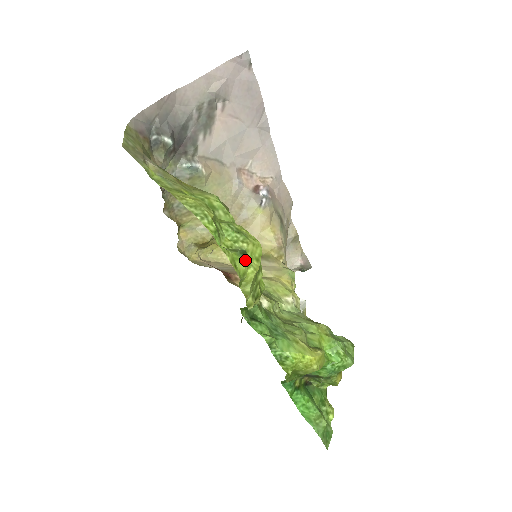
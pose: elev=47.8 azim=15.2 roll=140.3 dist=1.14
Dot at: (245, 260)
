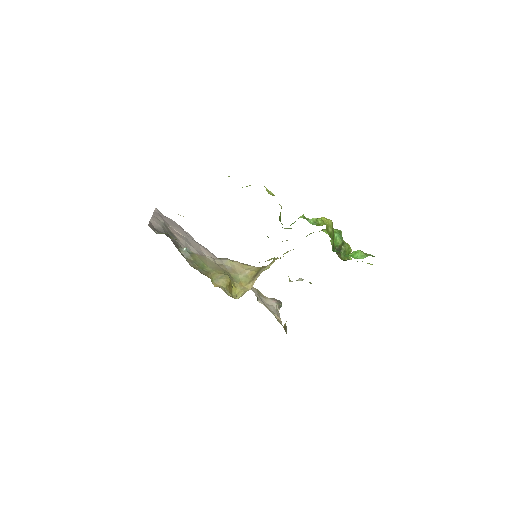
Dot at: occluded
